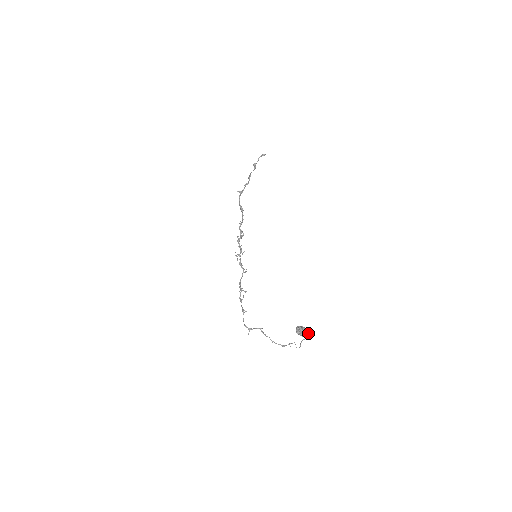
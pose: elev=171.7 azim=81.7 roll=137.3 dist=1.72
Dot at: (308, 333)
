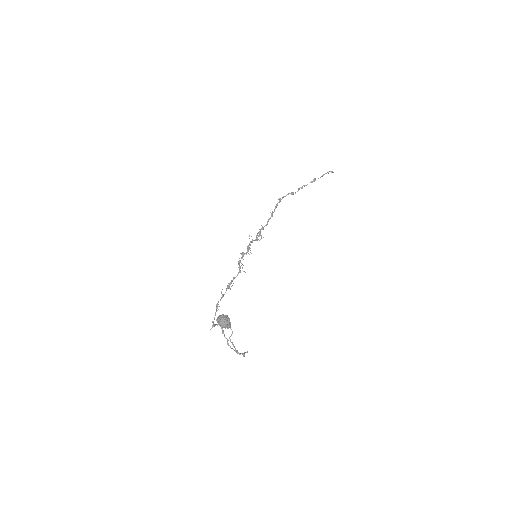
Dot at: (227, 323)
